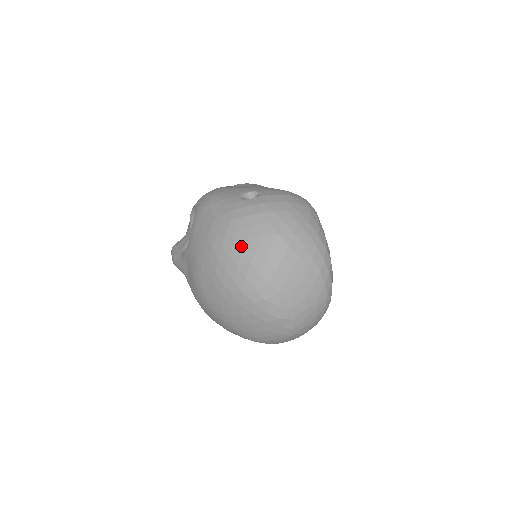
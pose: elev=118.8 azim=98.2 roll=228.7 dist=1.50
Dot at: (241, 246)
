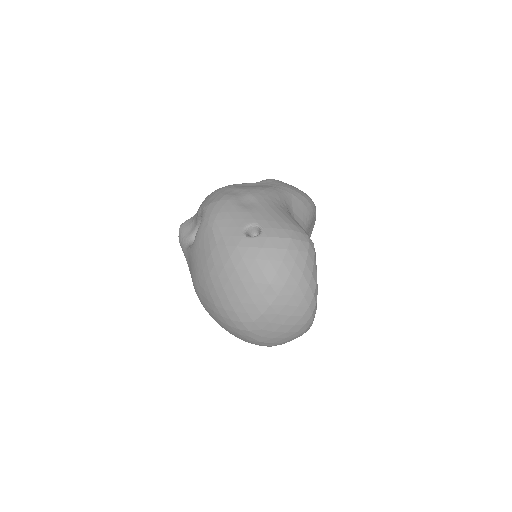
Dot at: (235, 285)
